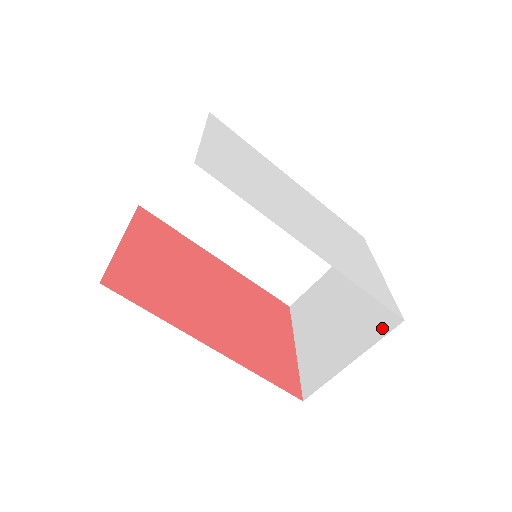
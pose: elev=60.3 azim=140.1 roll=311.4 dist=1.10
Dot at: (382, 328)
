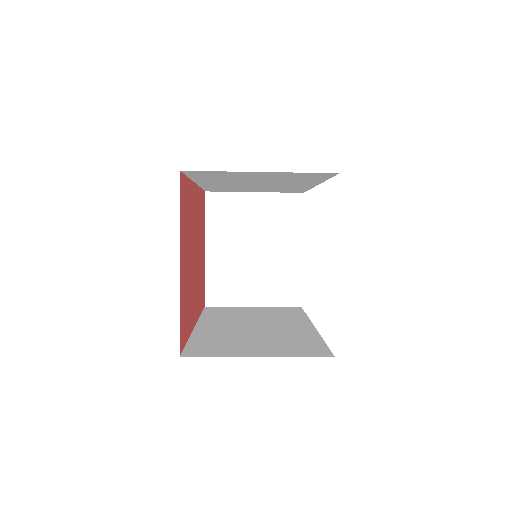
Dot at: (285, 300)
